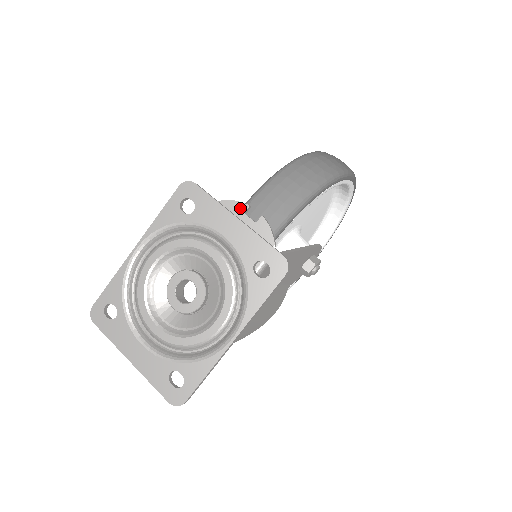
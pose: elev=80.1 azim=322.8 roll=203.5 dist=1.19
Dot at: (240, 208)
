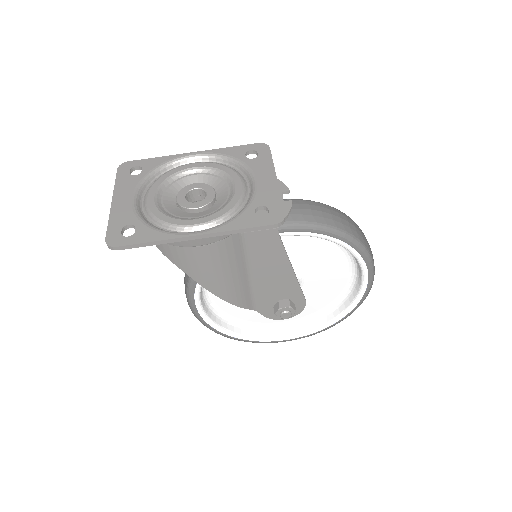
Dot at: (282, 188)
